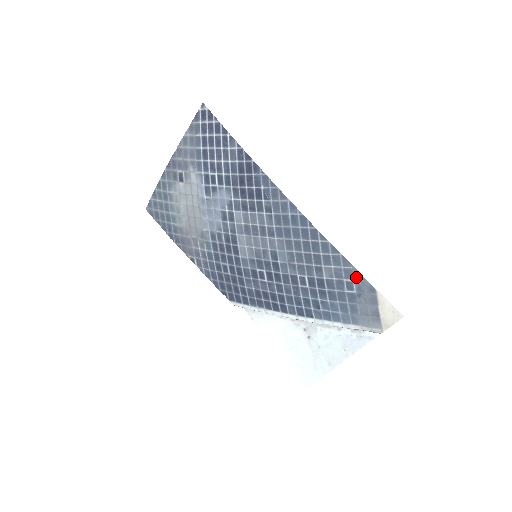
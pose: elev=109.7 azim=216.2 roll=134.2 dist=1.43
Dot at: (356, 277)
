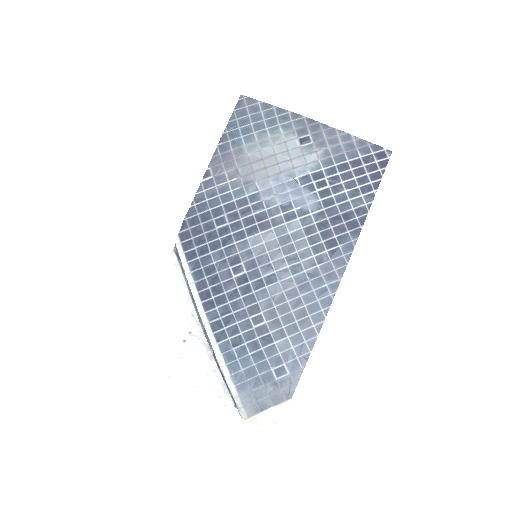
Dot at: (294, 375)
